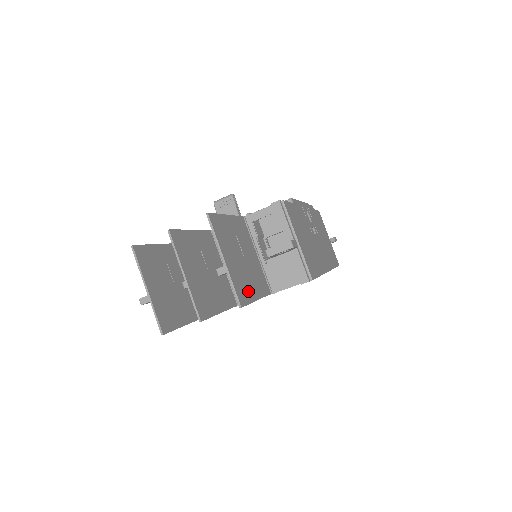
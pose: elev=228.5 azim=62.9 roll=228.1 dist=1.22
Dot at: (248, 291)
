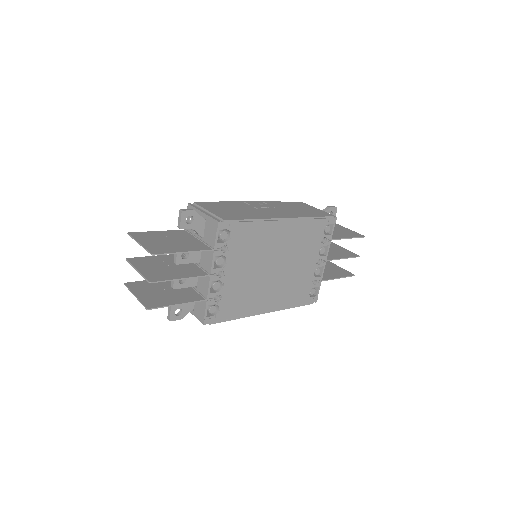
Dot at: (169, 250)
